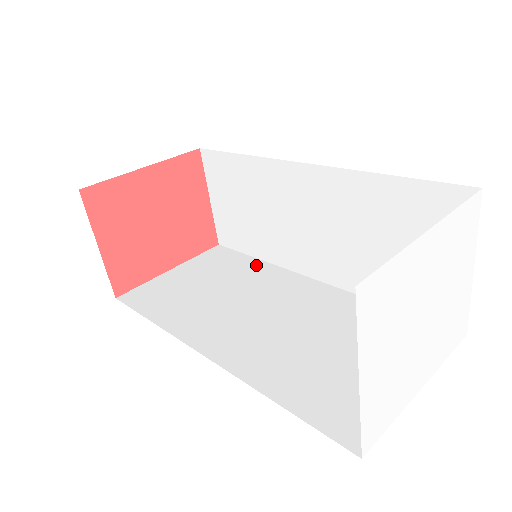
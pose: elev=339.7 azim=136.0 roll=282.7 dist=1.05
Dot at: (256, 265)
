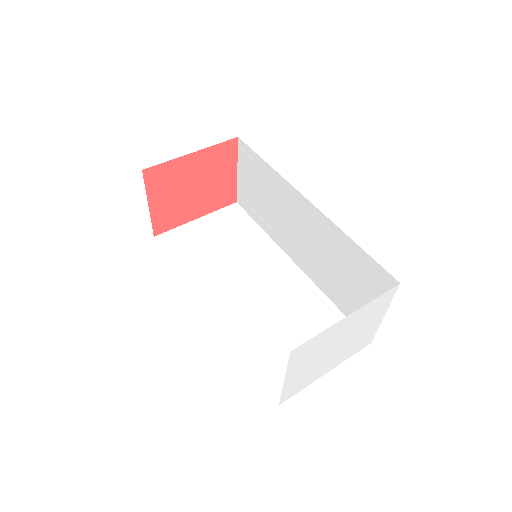
Dot at: (259, 235)
